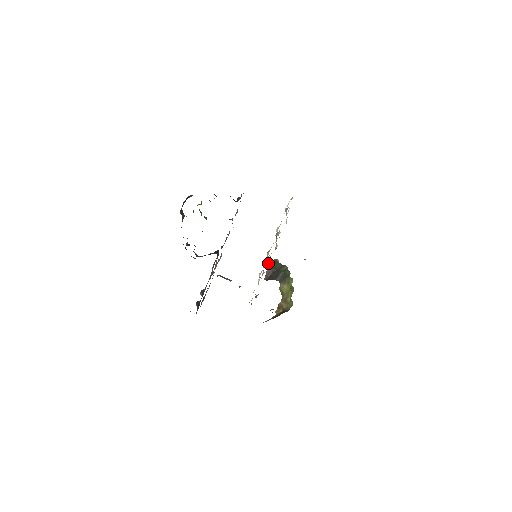
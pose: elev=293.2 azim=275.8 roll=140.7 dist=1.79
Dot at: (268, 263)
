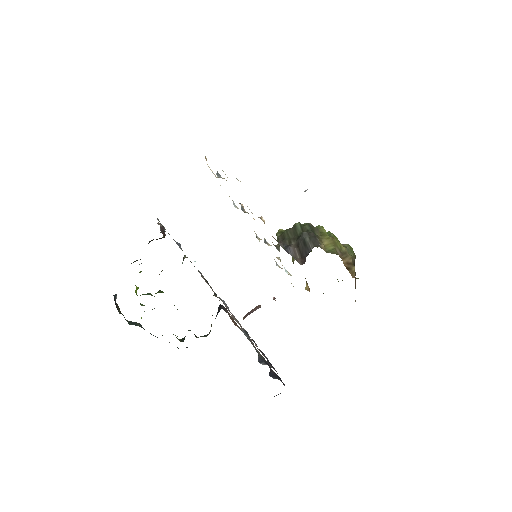
Dot at: (275, 246)
